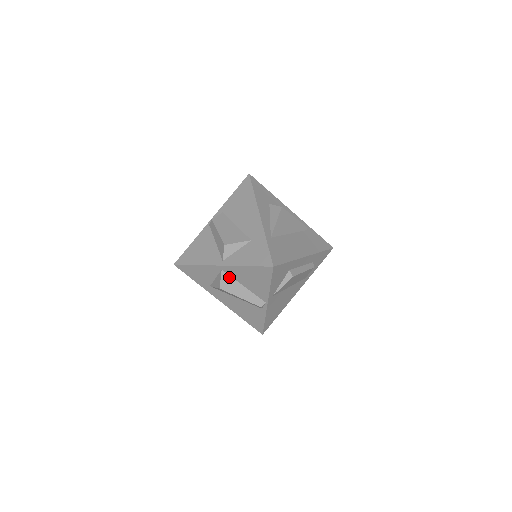
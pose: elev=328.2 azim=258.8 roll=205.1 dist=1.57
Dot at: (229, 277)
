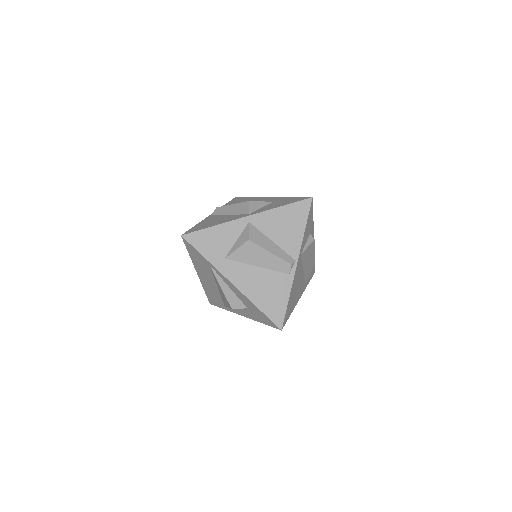
Dot at: (257, 230)
